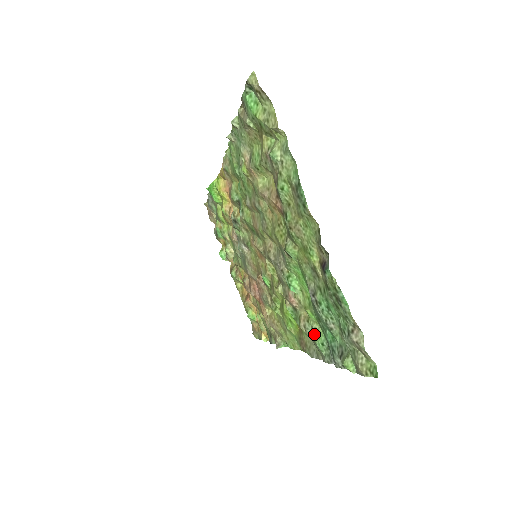
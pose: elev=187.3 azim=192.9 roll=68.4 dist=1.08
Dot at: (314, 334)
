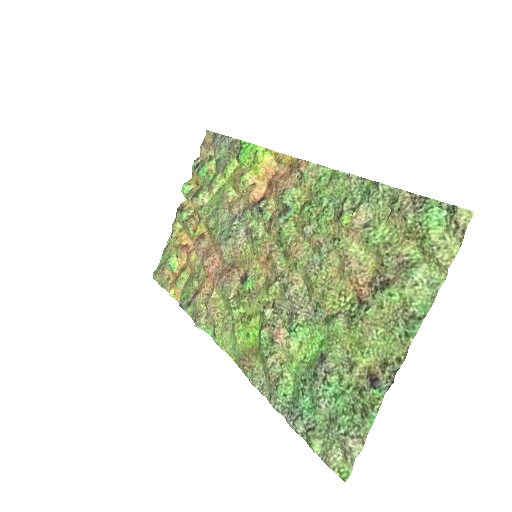
Dot at: (282, 380)
